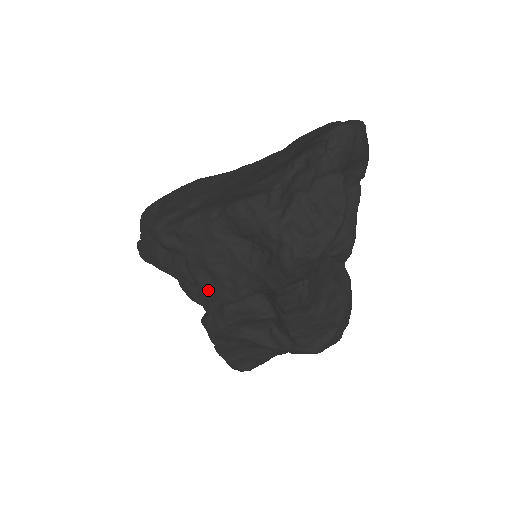
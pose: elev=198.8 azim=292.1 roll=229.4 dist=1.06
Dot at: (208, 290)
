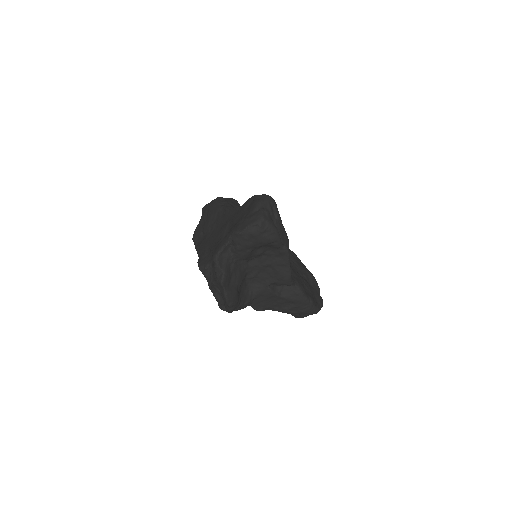
Dot at: occluded
